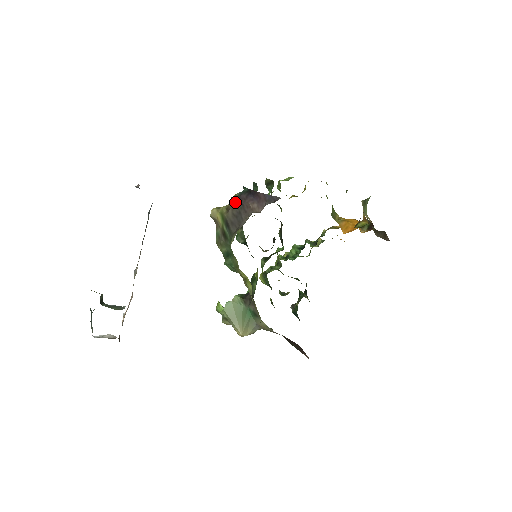
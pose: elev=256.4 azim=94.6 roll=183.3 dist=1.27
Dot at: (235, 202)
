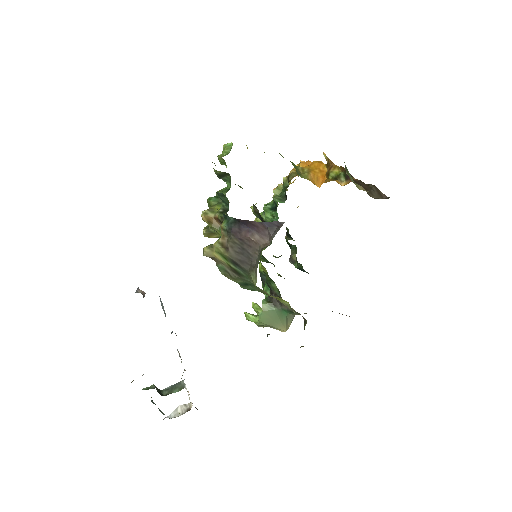
Dot at: (229, 238)
